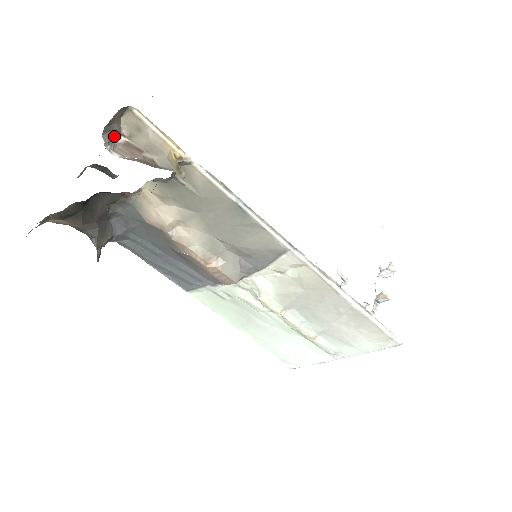
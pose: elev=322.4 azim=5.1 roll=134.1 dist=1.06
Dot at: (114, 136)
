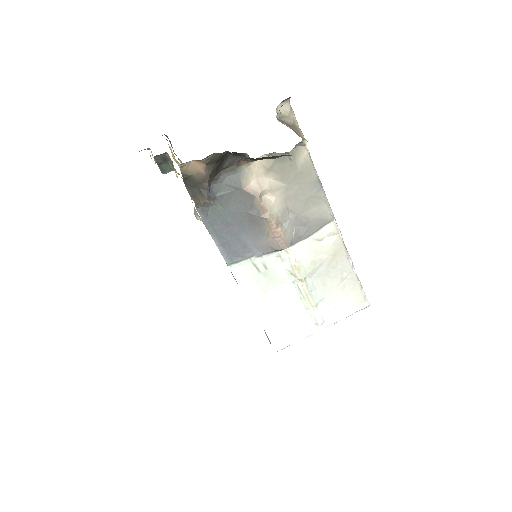
Dot at: occluded
